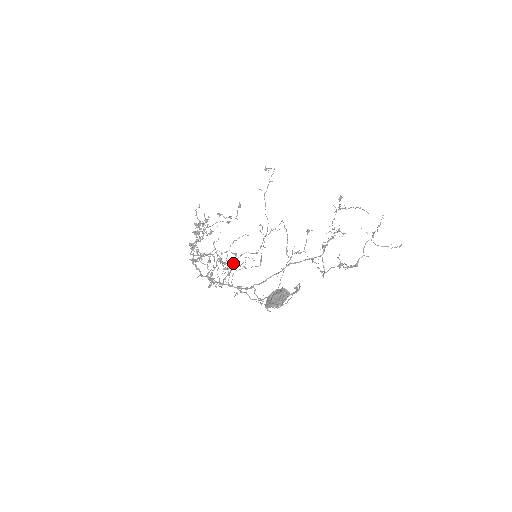
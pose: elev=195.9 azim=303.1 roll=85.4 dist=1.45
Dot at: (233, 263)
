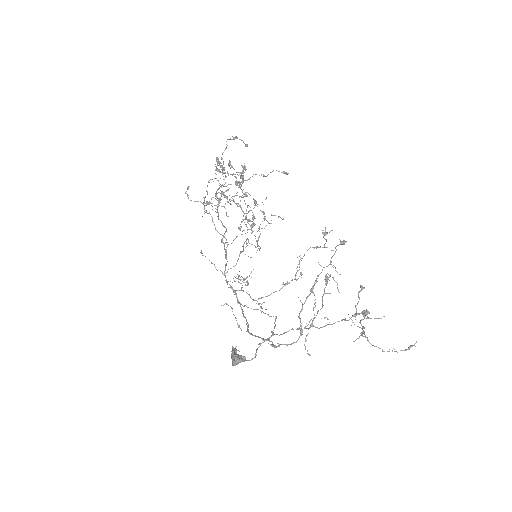
Dot at: (245, 241)
